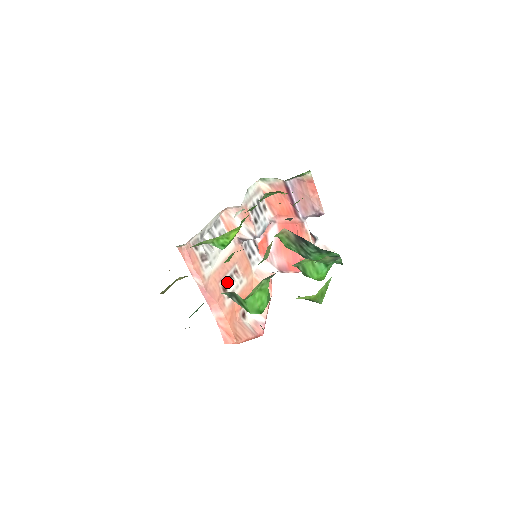
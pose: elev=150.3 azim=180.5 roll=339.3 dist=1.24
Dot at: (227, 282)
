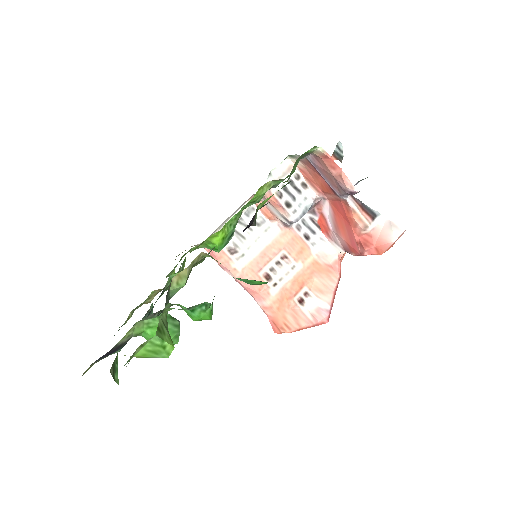
Dot at: (272, 270)
